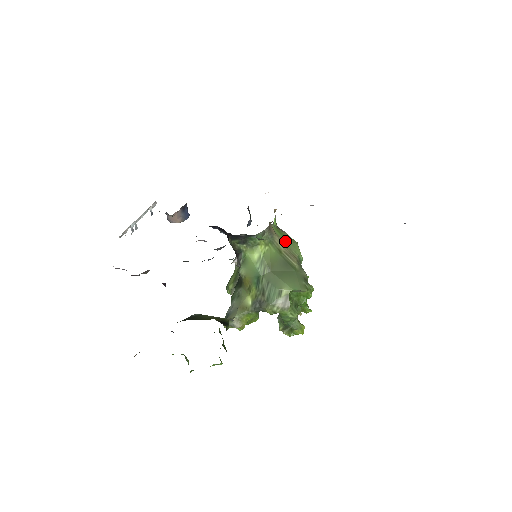
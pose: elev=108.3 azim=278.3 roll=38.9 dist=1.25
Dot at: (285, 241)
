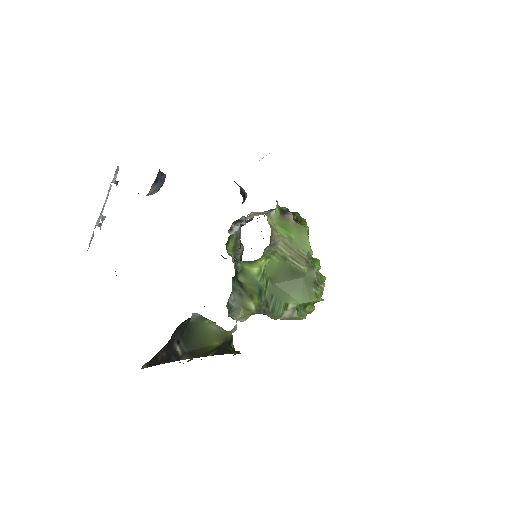
Dot at: (291, 238)
